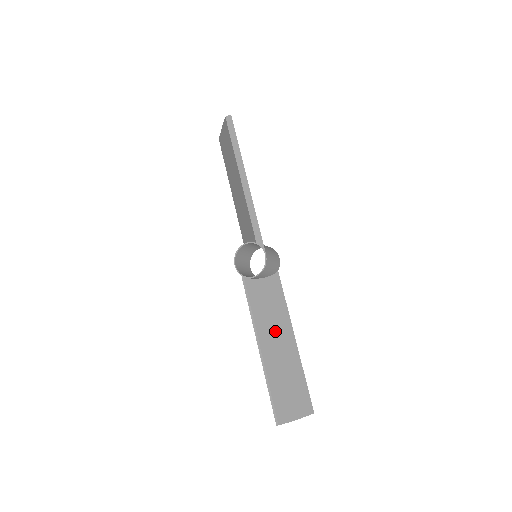
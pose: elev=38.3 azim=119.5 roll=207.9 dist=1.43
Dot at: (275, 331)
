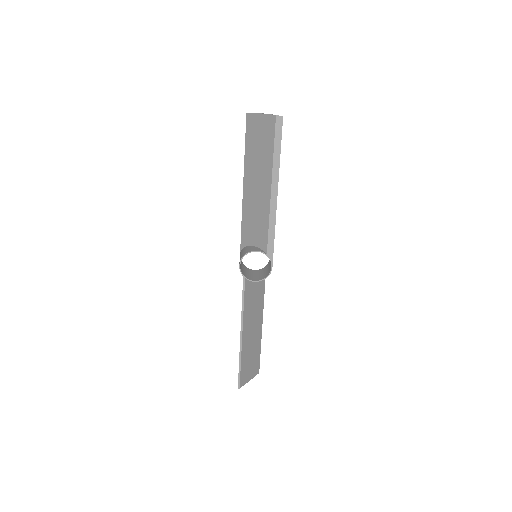
Dot at: (253, 319)
